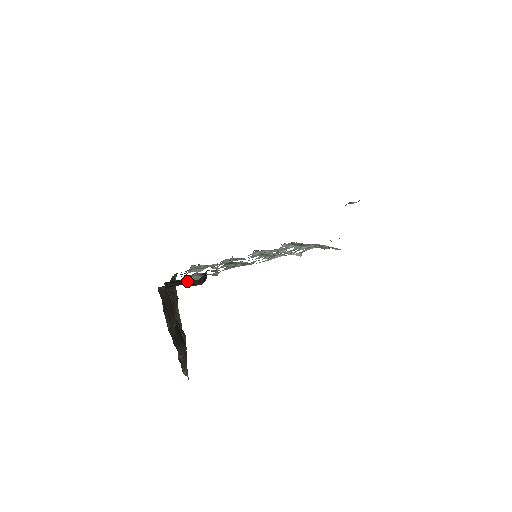
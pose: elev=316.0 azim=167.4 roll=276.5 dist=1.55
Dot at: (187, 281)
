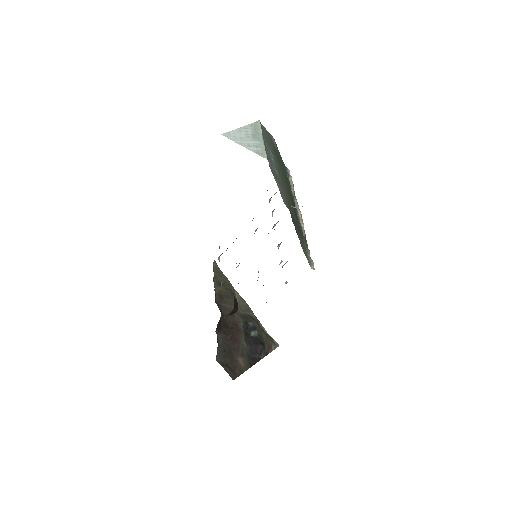
Dot at: occluded
